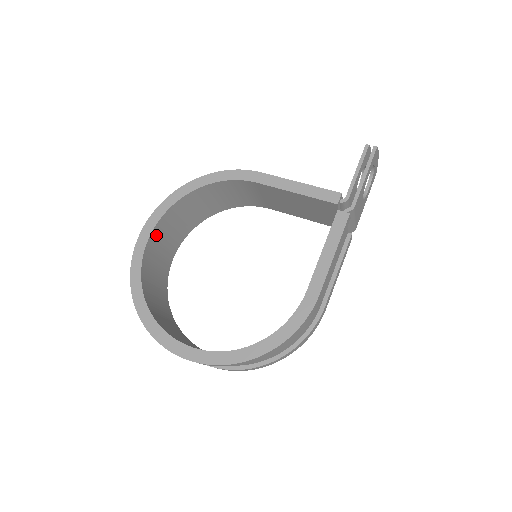
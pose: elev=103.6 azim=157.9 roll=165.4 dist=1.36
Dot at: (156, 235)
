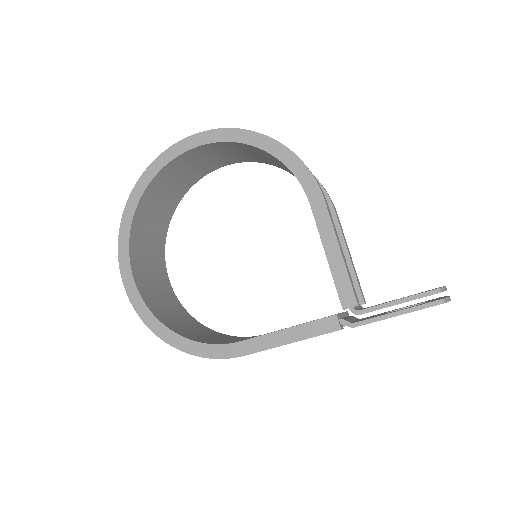
Dot at: (200, 150)
